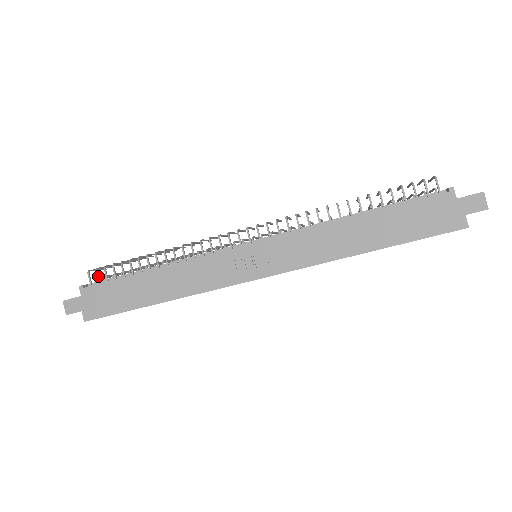
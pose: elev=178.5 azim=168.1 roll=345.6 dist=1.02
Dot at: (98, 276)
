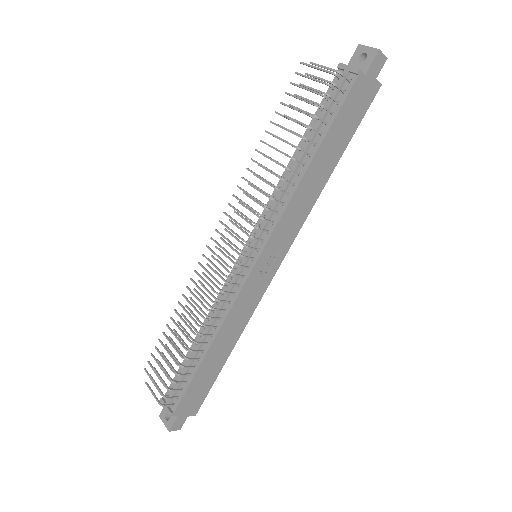
Dot at: (172, 398)
